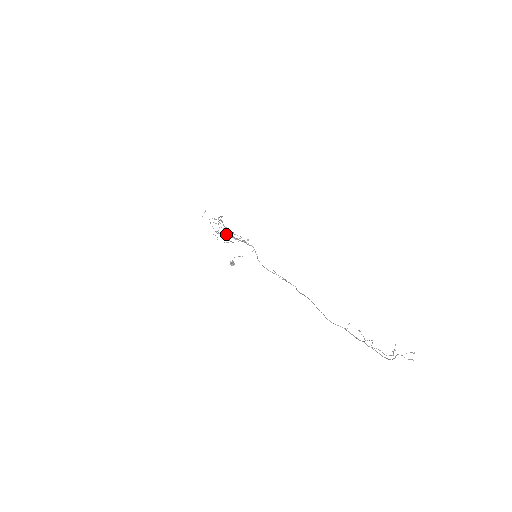
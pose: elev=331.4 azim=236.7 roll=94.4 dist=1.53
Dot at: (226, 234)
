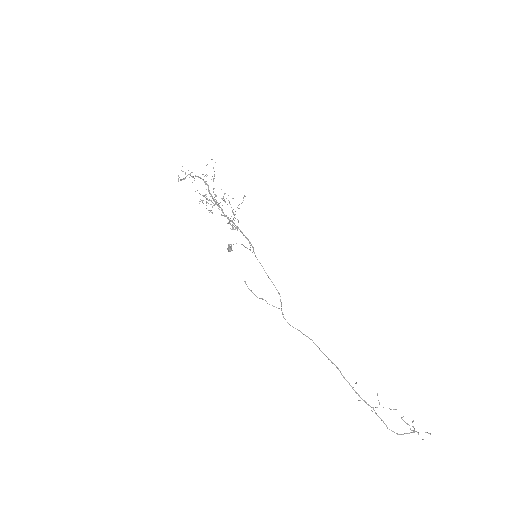
Dot at: occluded
